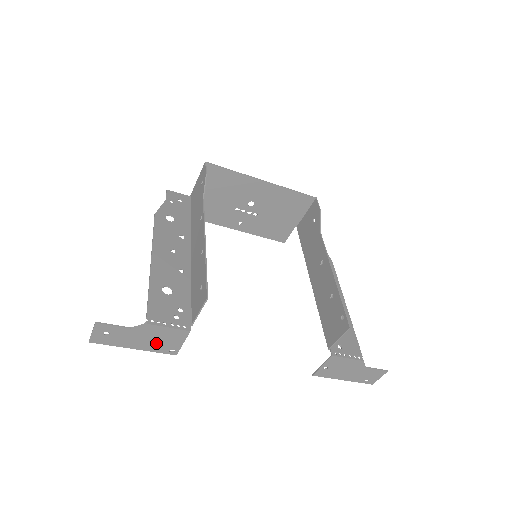
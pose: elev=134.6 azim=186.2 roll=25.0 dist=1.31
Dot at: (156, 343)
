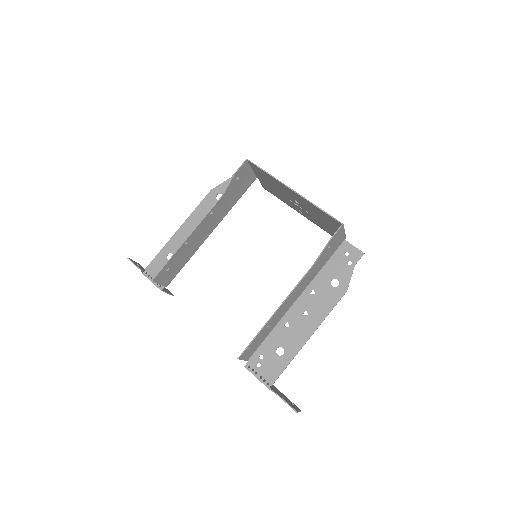
Dot at: occluded
